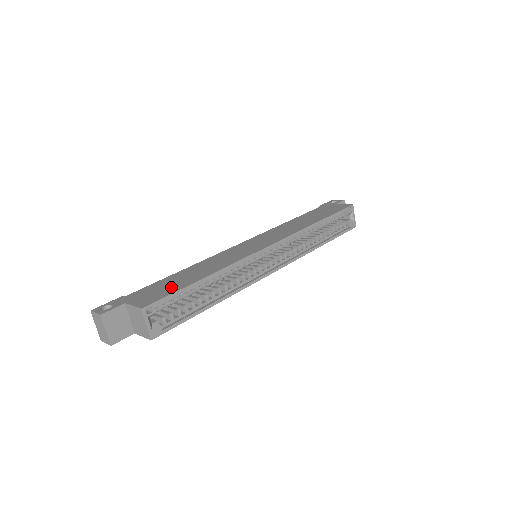
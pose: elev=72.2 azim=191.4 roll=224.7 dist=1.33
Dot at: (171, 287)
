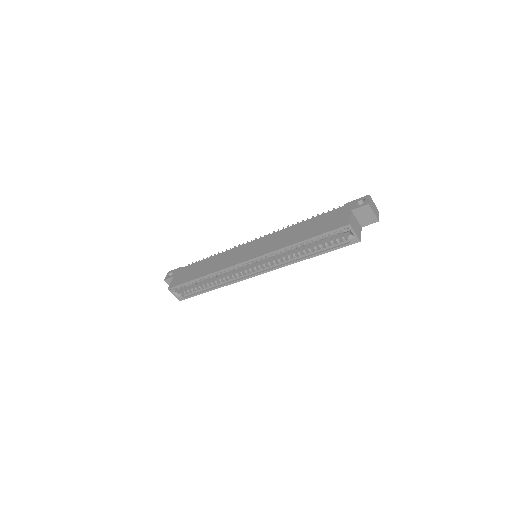
Dot at: (188, 276)
